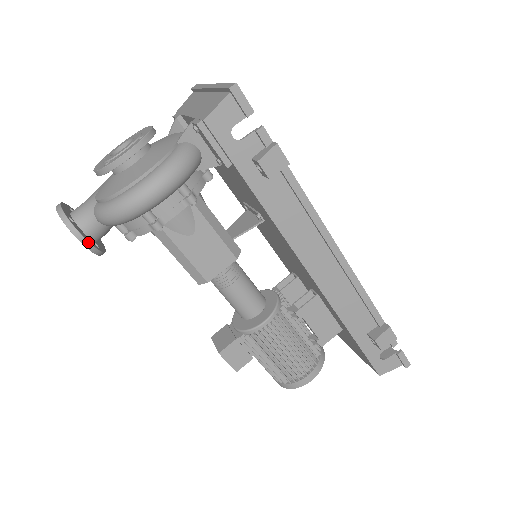
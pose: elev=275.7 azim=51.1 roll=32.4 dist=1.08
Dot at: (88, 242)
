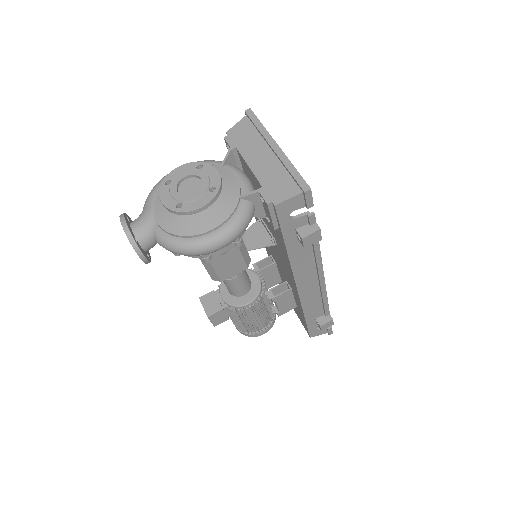
Dot at: (147, 260)
